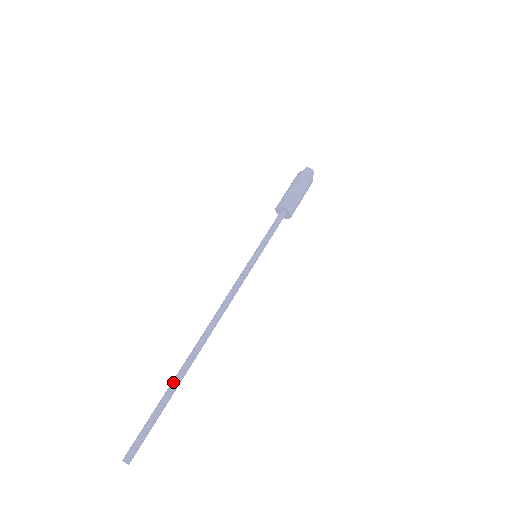
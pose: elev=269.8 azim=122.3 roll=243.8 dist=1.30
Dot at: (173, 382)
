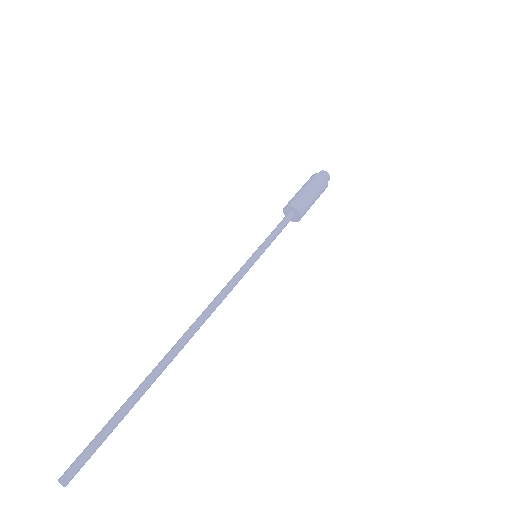
Dot at: (142, 392)
